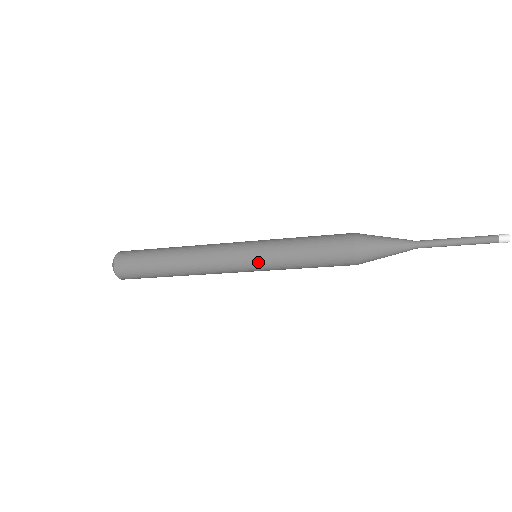
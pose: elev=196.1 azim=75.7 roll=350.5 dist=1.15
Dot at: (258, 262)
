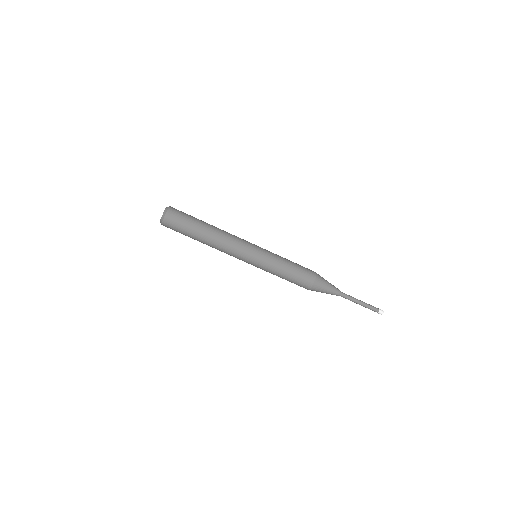
Dot at: (263, 250)
